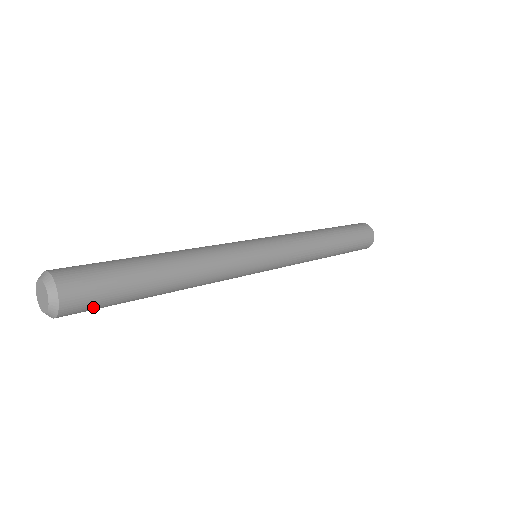
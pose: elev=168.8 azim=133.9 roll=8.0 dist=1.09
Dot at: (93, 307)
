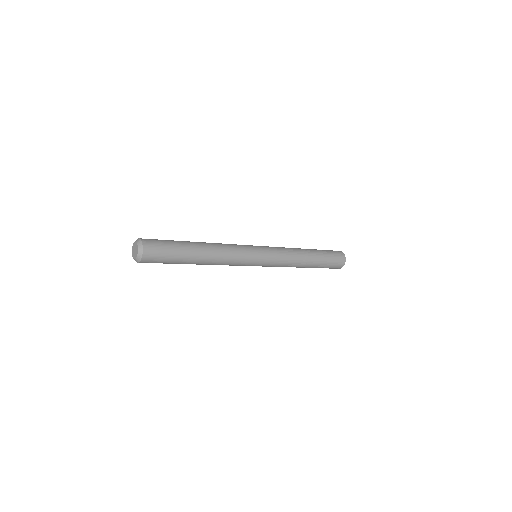
Dot at: (160, 248)
